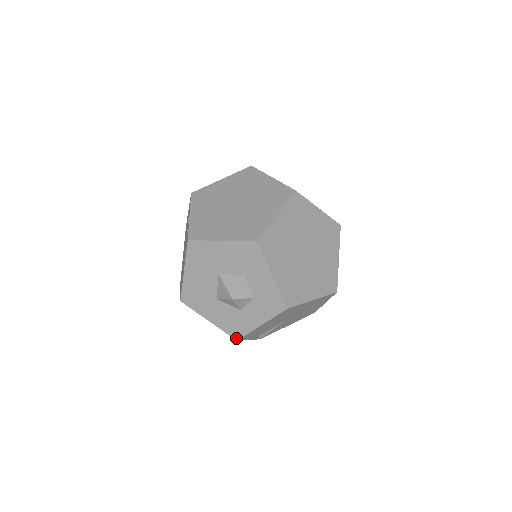
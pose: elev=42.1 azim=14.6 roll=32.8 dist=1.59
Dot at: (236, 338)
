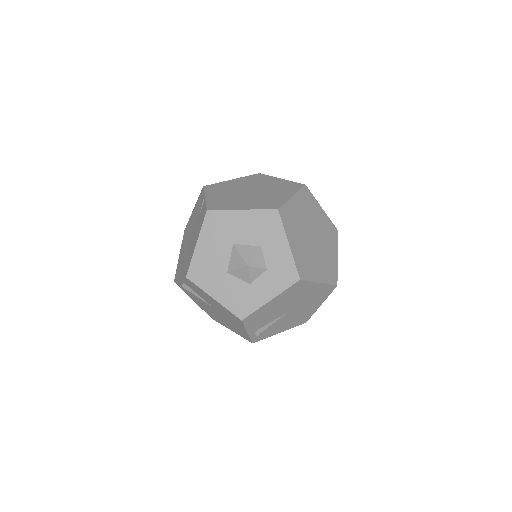
Dot at: (241, 317)
